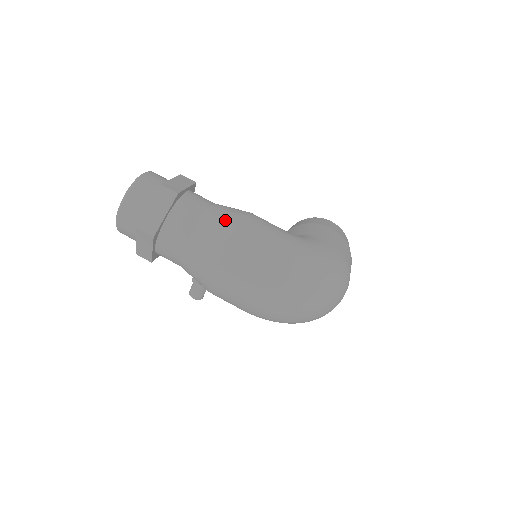
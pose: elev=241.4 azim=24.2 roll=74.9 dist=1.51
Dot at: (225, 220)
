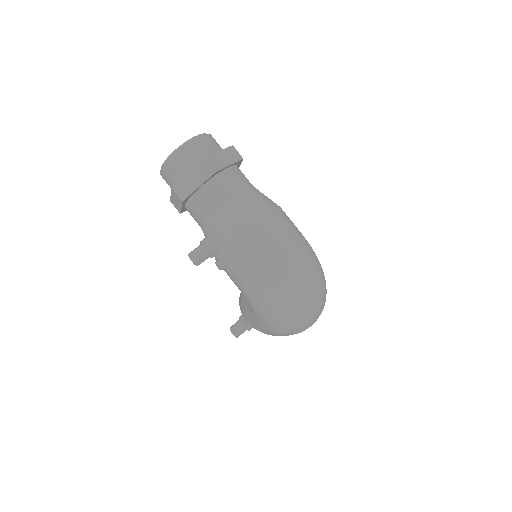
Dot at: occluded
